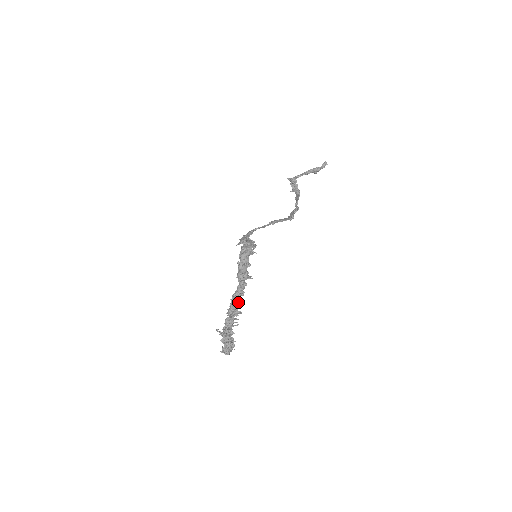
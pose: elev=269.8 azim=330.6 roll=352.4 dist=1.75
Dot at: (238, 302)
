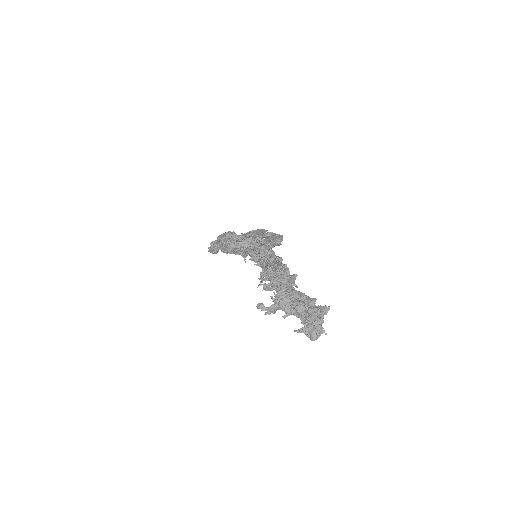
Dot at: occluded
